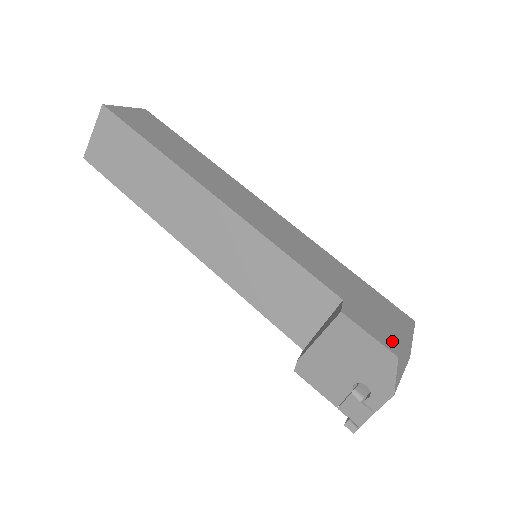
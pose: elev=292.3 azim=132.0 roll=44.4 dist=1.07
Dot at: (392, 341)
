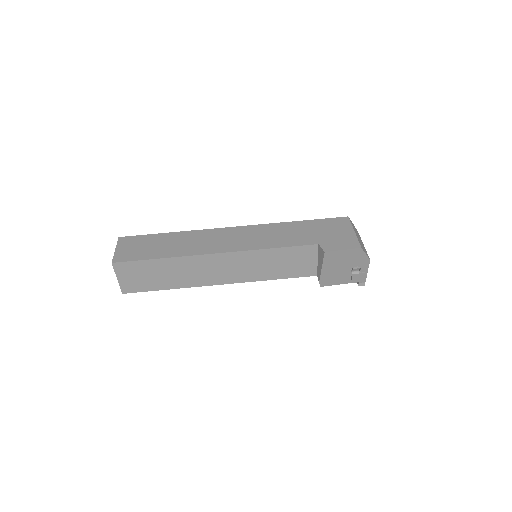
Dot at: (352, 242)
